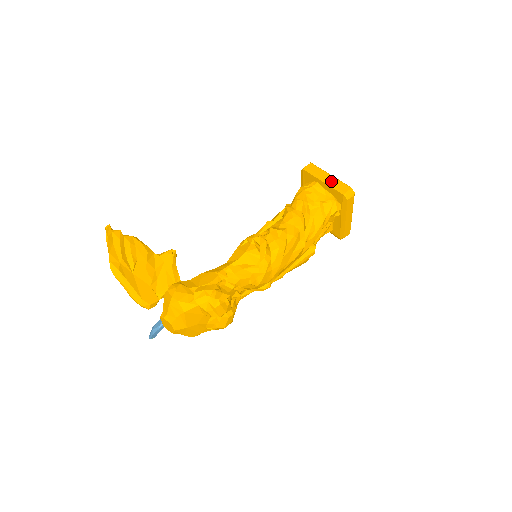
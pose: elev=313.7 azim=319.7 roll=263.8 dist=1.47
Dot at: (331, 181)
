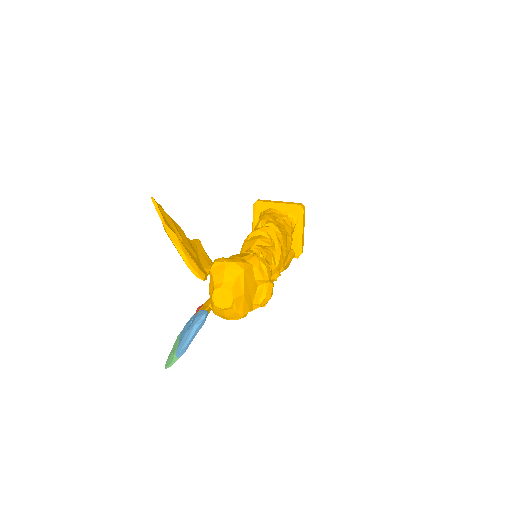
Dot at: (284, 203)
